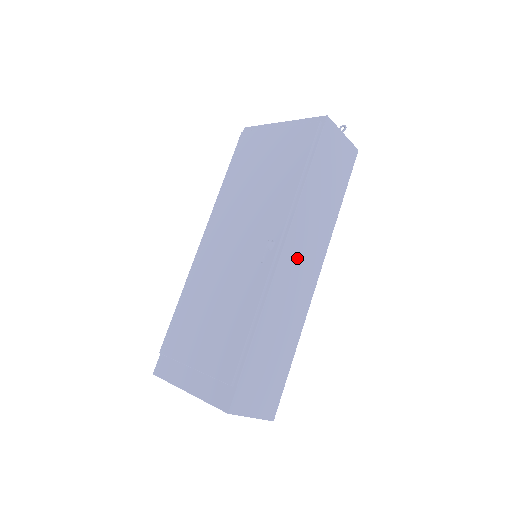
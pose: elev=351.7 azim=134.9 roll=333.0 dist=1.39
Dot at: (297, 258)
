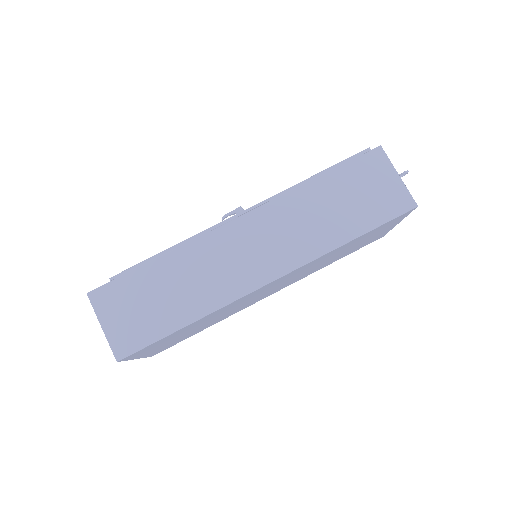
Dot at: (255, 238)
